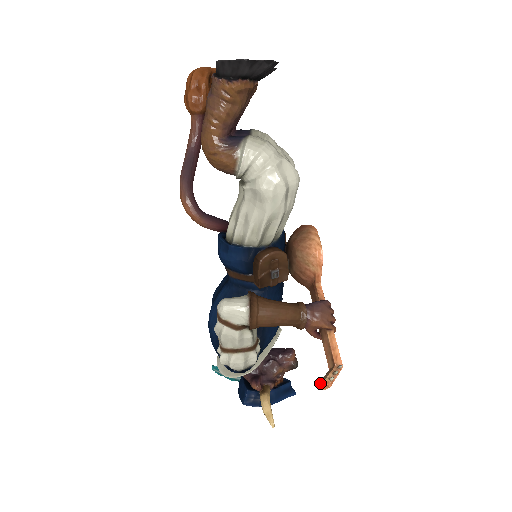
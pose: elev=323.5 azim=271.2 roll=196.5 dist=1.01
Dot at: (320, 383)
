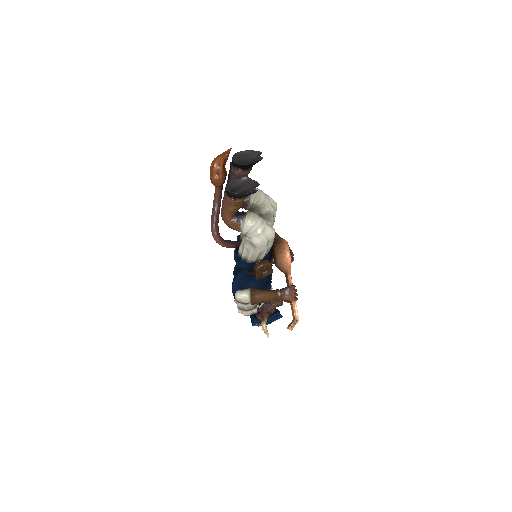
Dot at: (287, 328)
